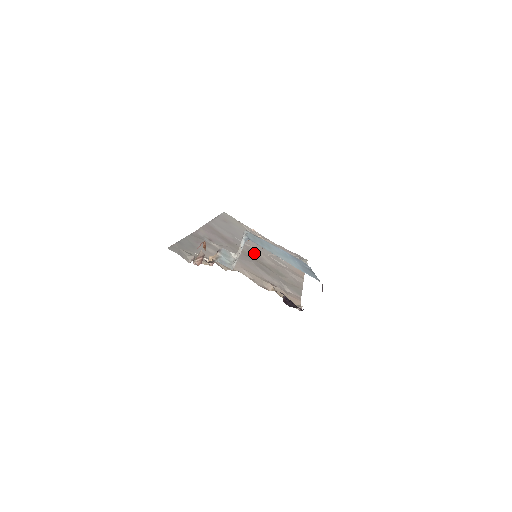
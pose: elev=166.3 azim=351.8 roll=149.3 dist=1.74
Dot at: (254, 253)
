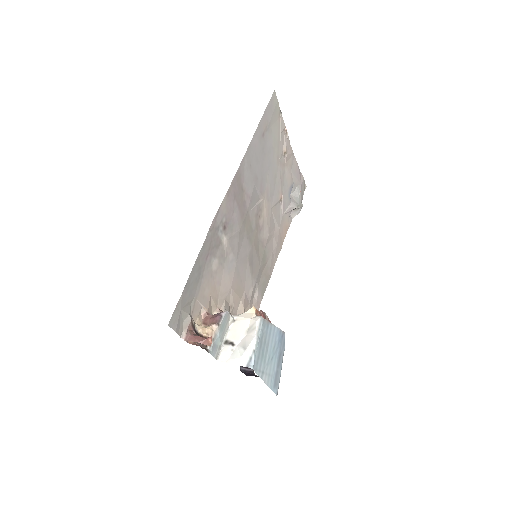
Dot at: (259, 219)
